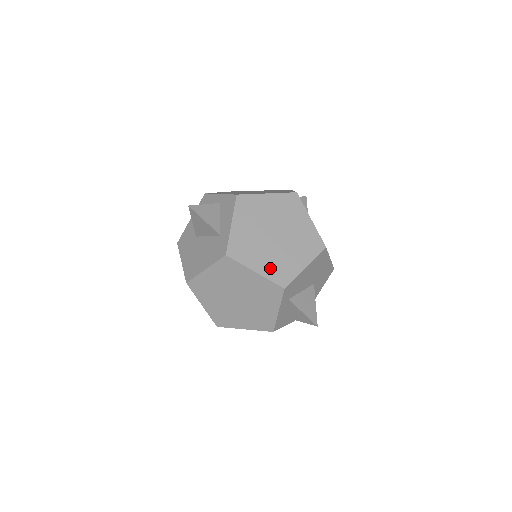
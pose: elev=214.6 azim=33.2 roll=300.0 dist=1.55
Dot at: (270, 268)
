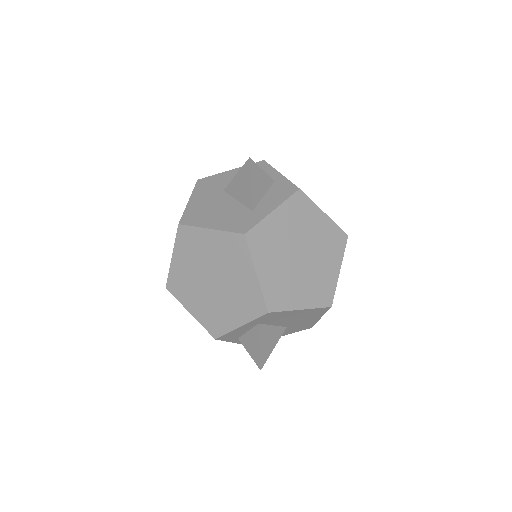
Dot at: (272, 282)
